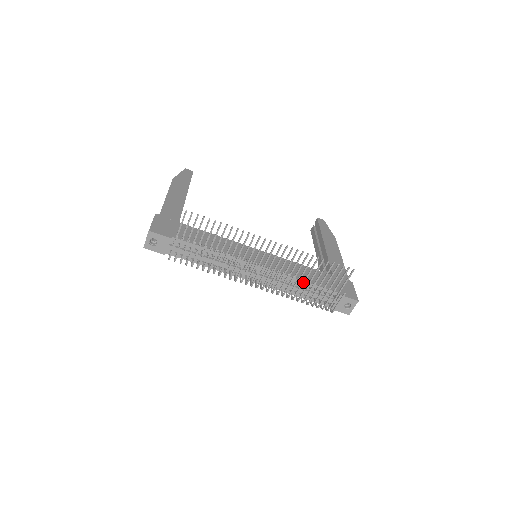
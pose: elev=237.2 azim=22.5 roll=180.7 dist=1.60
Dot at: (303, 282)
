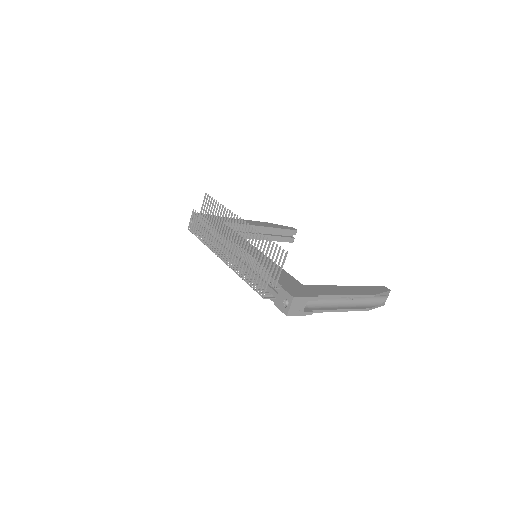
Dot at: (246, 255)
